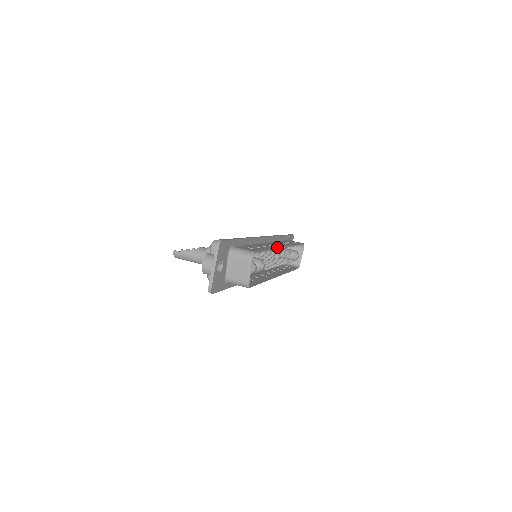
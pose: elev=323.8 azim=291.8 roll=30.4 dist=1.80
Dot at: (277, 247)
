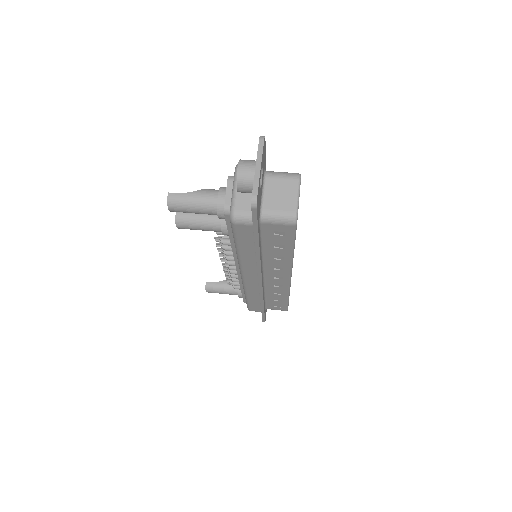
Dot at: occluded
